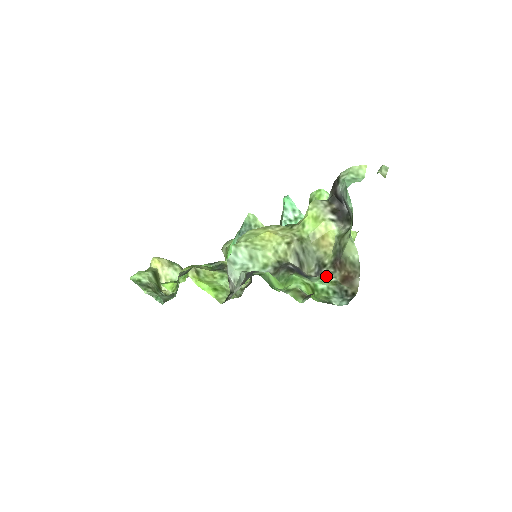
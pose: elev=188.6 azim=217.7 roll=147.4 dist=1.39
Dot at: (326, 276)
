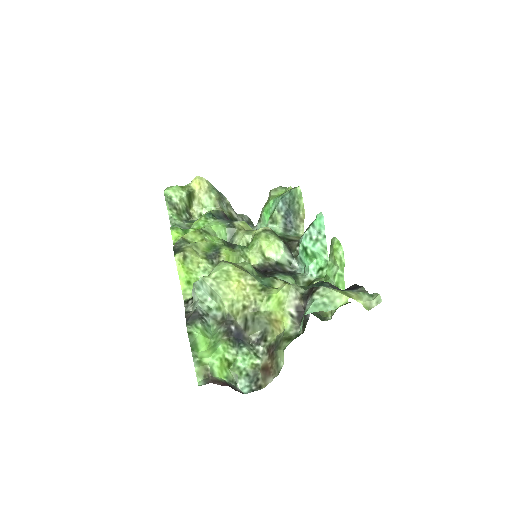
Dot at: (258, 351)
